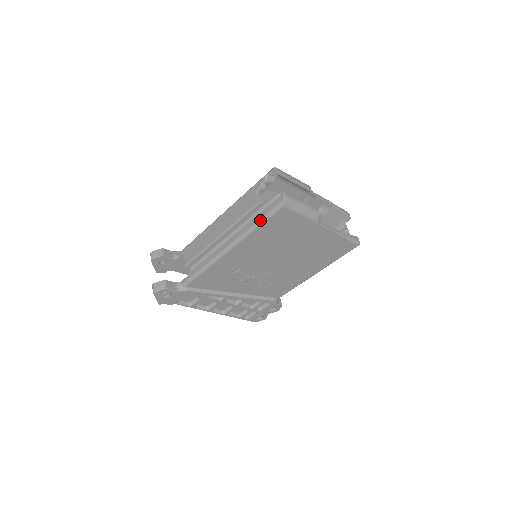
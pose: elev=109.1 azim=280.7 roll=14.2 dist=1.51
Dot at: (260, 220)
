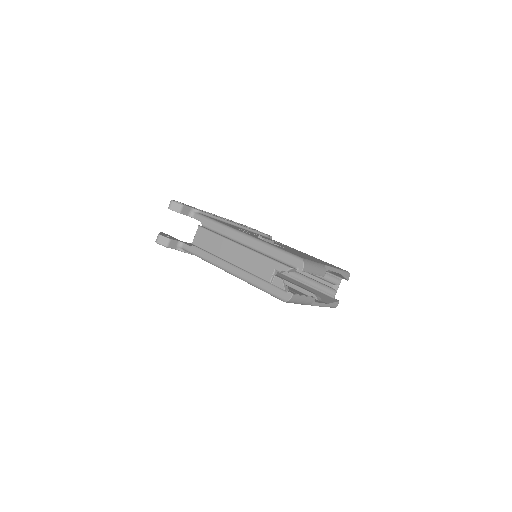
Dot at: (263, 289)
